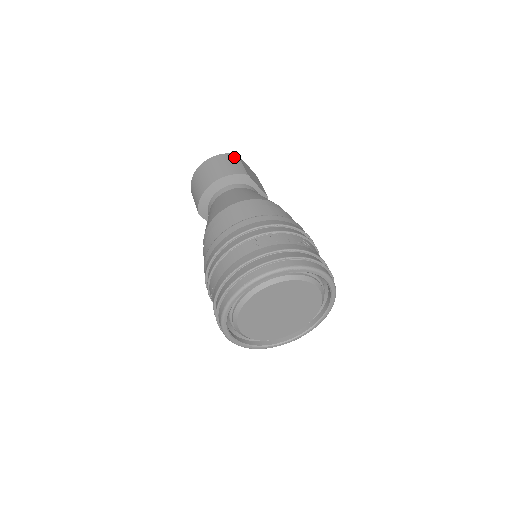
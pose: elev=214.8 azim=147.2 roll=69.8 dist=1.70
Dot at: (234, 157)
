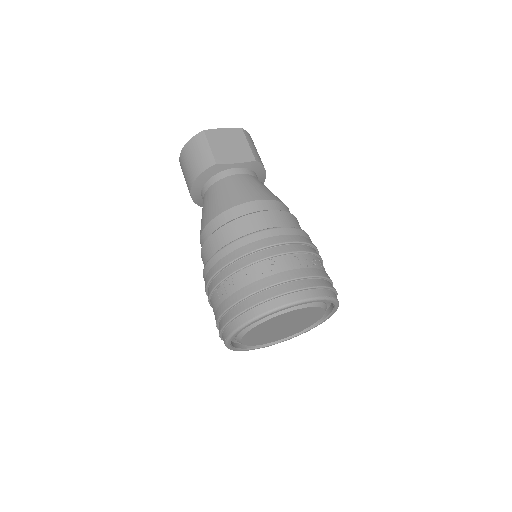
Dot at: (200, 140)
